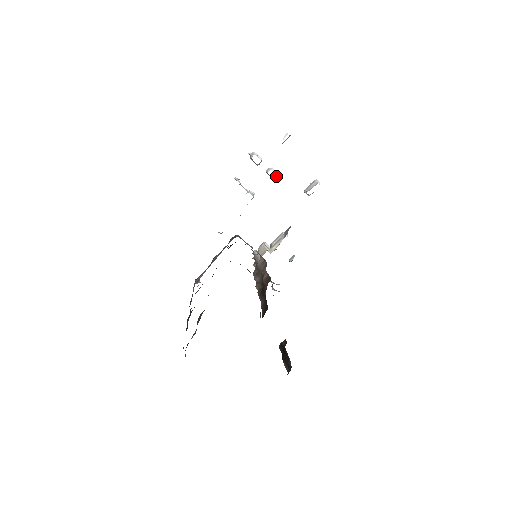
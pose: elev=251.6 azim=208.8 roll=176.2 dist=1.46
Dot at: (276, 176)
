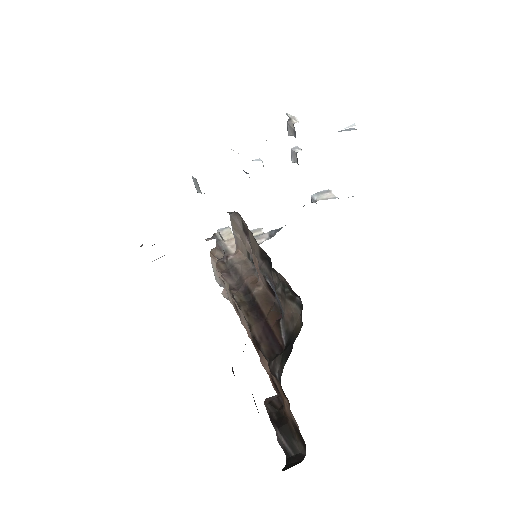
Dot at: occluded
